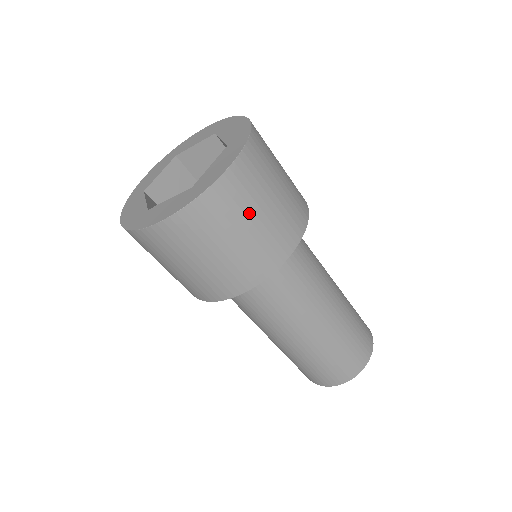
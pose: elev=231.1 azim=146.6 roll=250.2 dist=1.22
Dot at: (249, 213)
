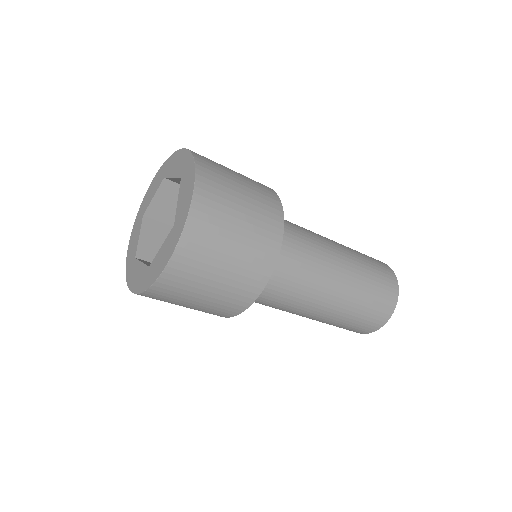
Dot at: (197, 291)
